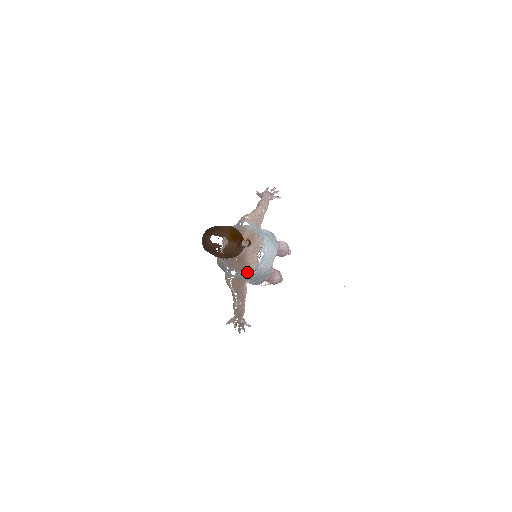
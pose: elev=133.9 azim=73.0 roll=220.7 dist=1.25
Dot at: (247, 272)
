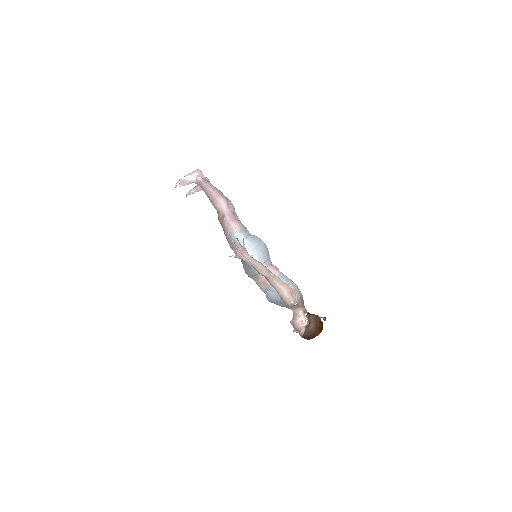
Dot at: occluded
